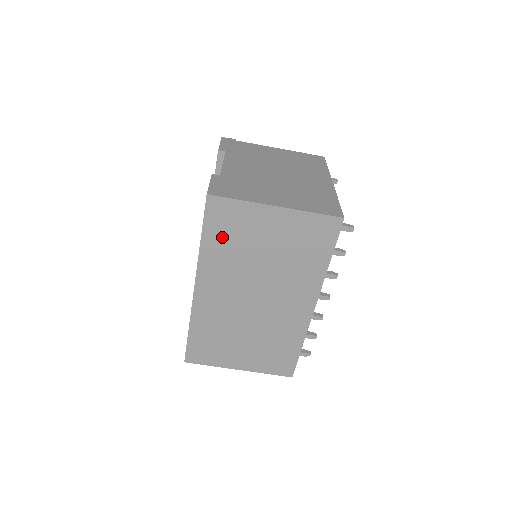
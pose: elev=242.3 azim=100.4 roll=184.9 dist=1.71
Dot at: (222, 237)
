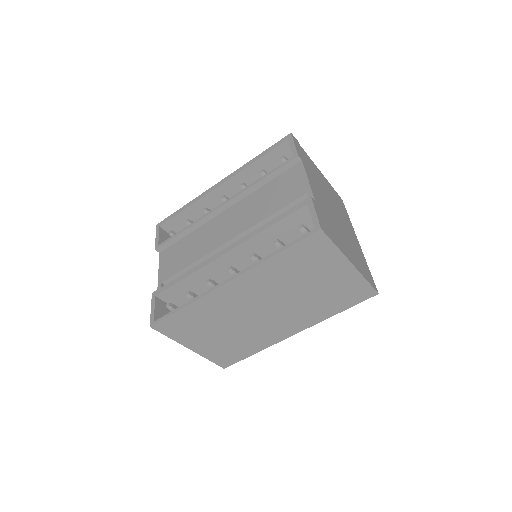
Dot at: (294, 261)
